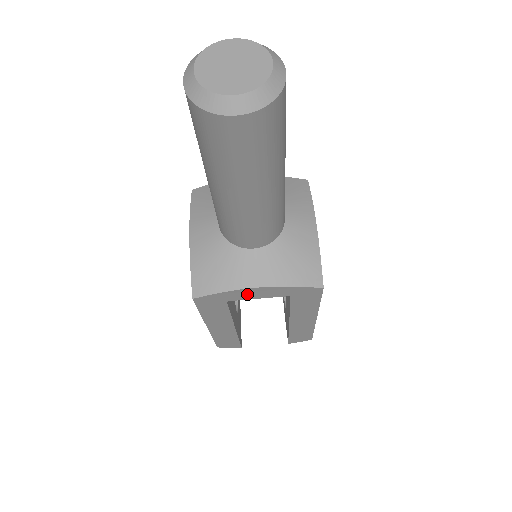
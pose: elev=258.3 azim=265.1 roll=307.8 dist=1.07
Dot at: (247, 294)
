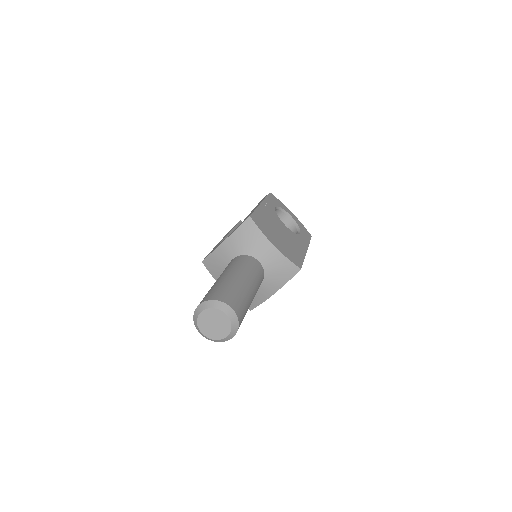
Dot at: occluded
